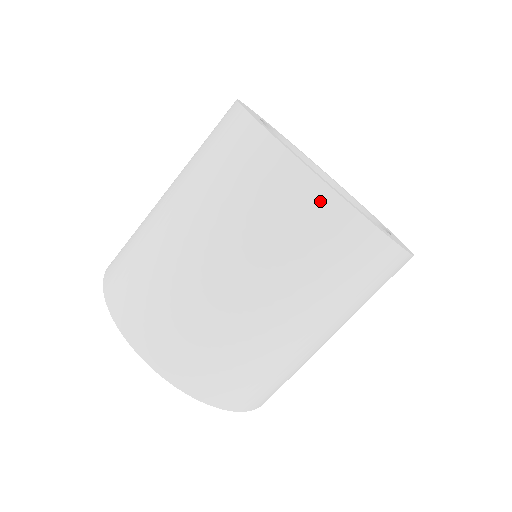
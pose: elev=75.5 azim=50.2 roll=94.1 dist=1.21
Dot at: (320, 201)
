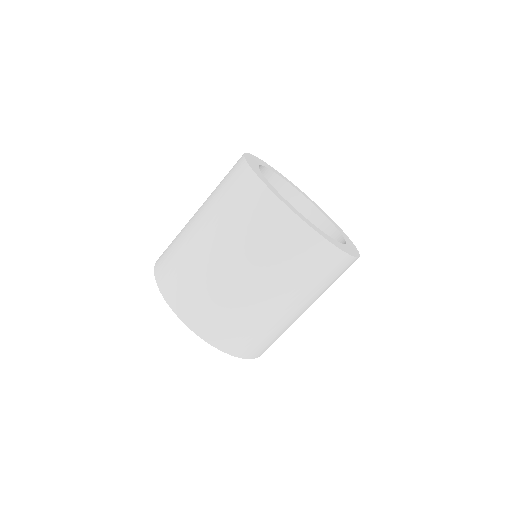
Dot at: (306, 236)
